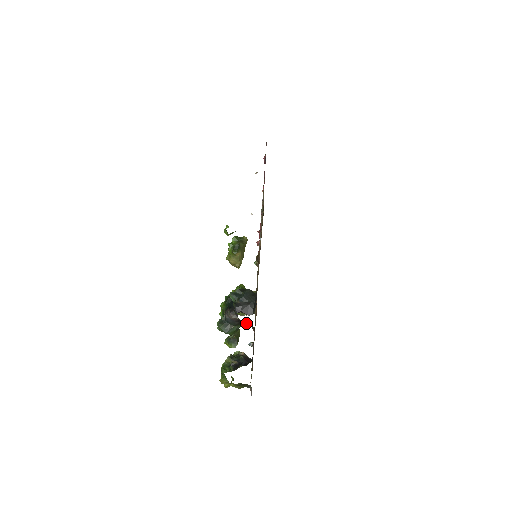
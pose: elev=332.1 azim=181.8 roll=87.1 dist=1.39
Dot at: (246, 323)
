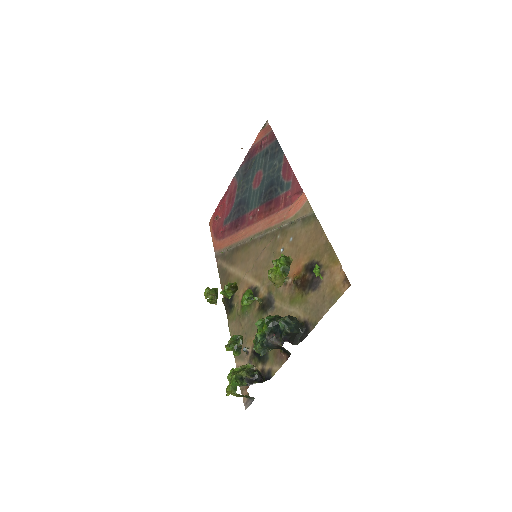
Dot at: (285, 350)
